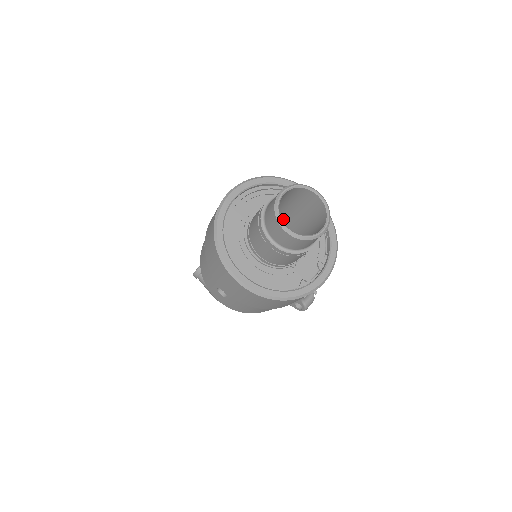
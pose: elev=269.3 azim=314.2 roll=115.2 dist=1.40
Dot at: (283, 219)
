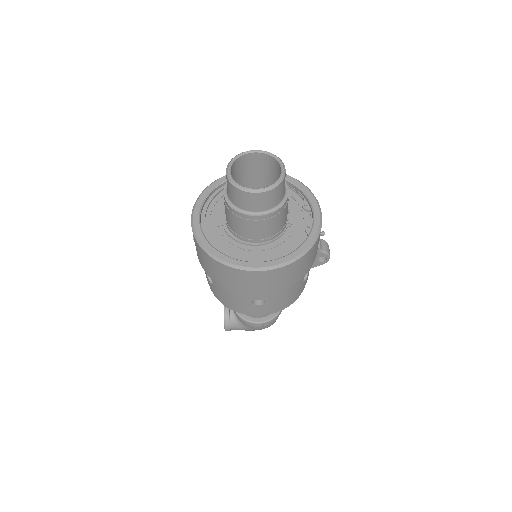
Dot at: occluded
